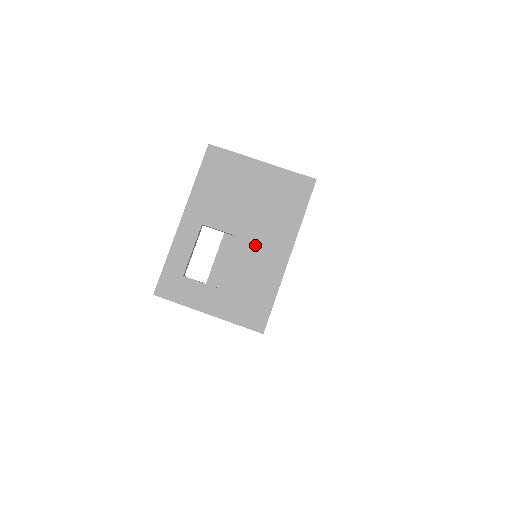
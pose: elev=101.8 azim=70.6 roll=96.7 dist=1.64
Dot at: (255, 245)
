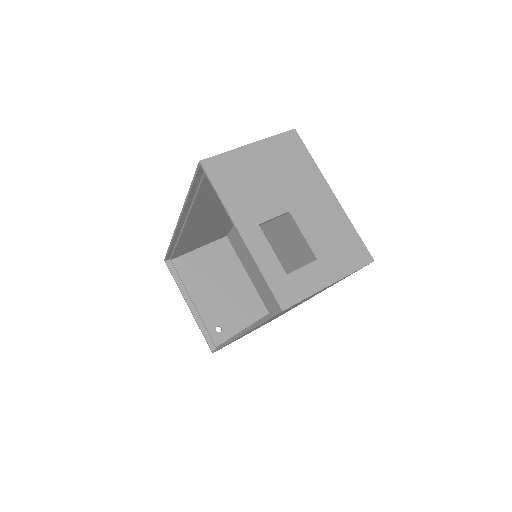
Dot at: (307, 206)
